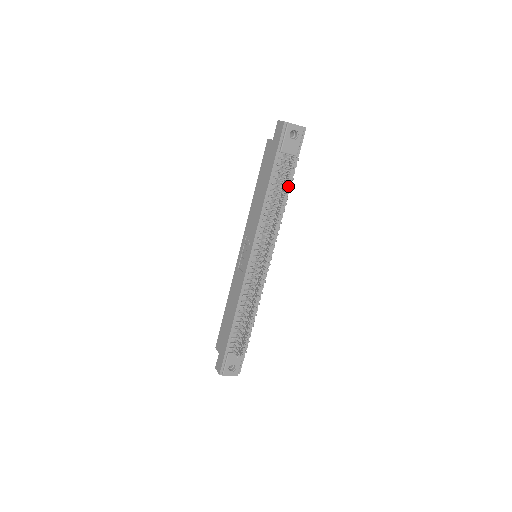
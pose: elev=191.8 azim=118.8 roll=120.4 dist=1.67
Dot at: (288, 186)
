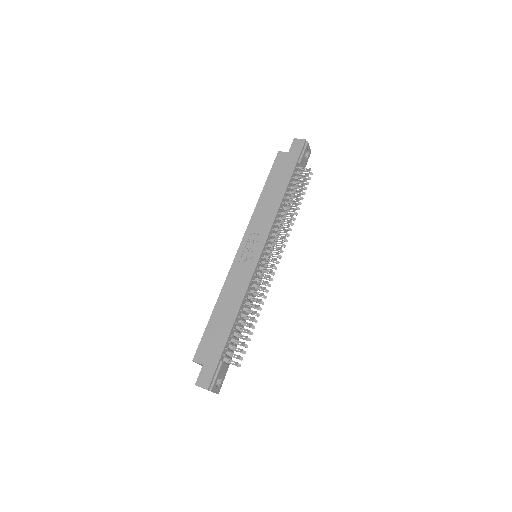
Dot at: (302, 194)
